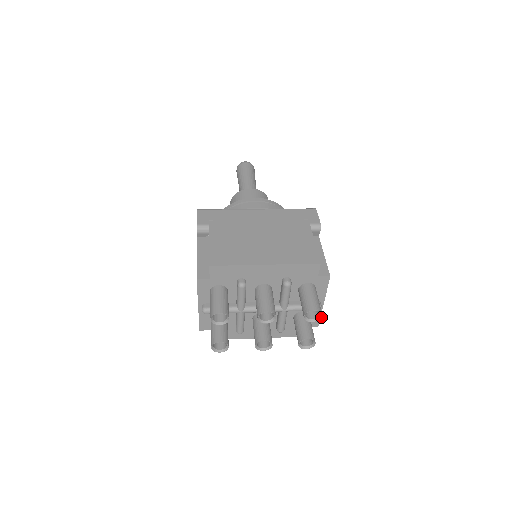
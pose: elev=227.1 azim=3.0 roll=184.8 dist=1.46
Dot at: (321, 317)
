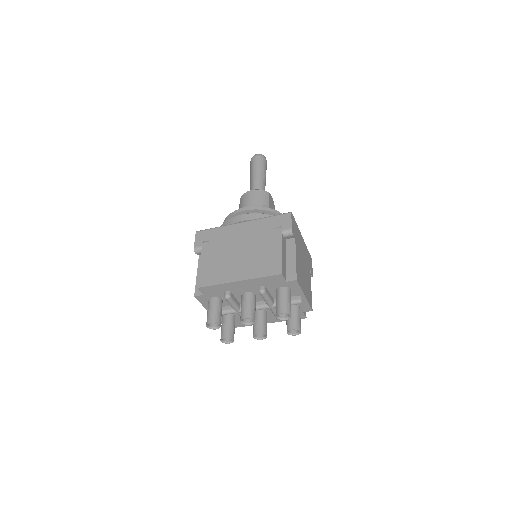
Dot at: occluded
